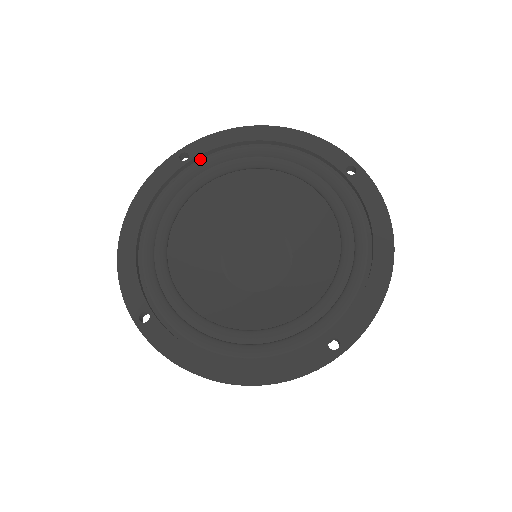
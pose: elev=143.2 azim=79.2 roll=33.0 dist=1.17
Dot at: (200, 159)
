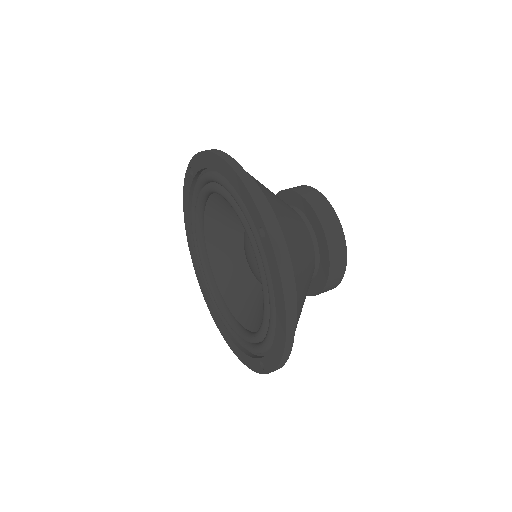
Dot at: (201, 173)
